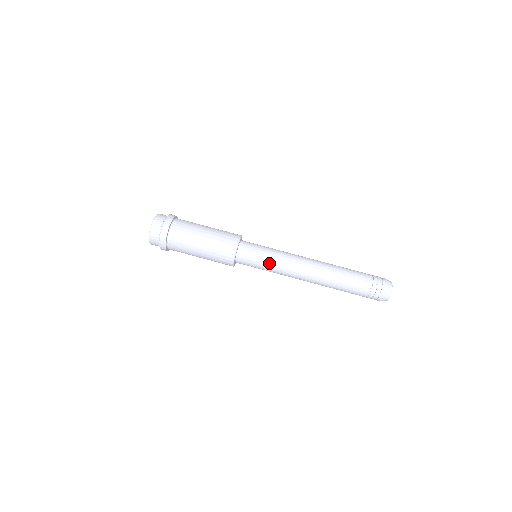
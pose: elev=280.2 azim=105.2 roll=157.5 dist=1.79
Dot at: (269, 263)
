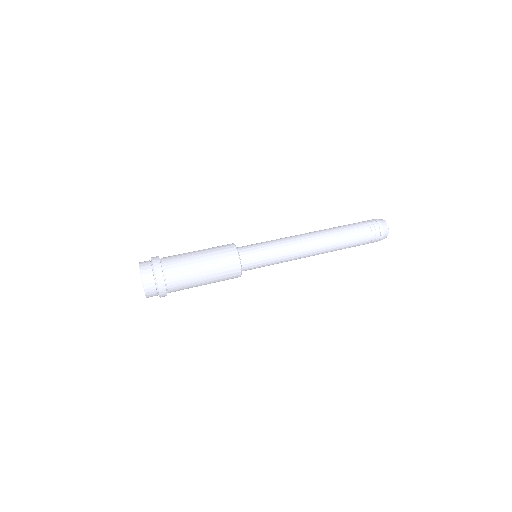
Dot at: (274, 256)
